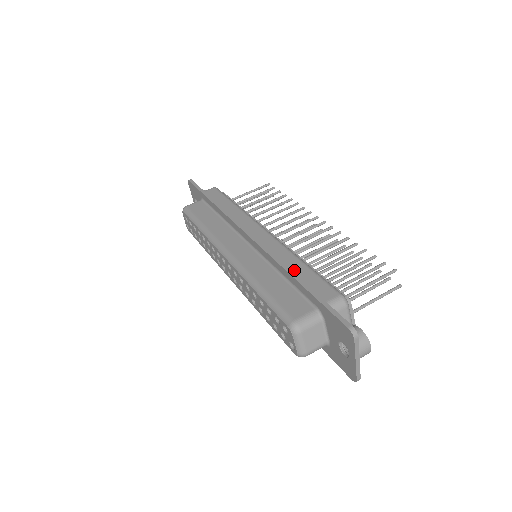
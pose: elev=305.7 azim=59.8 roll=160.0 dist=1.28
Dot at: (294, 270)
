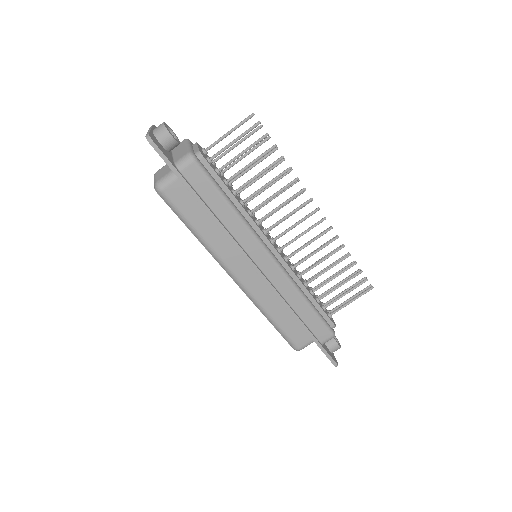
Dot at: (300, 313)
